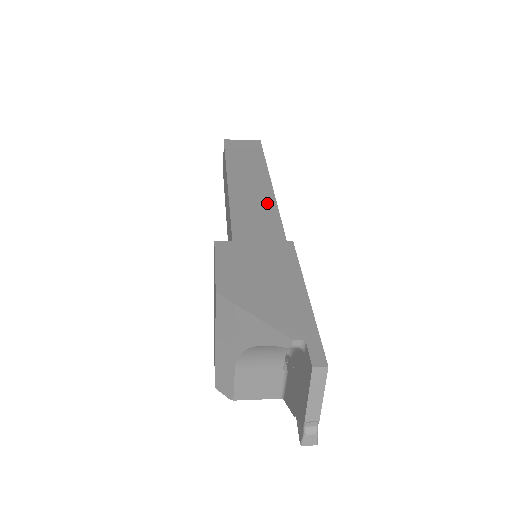
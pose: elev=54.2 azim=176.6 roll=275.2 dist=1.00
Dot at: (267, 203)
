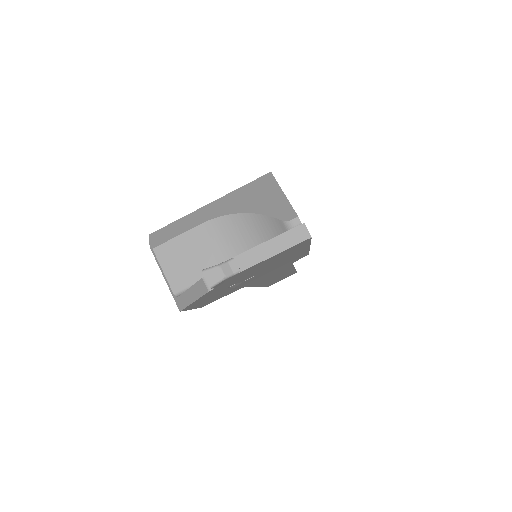
Dot at: occluded
